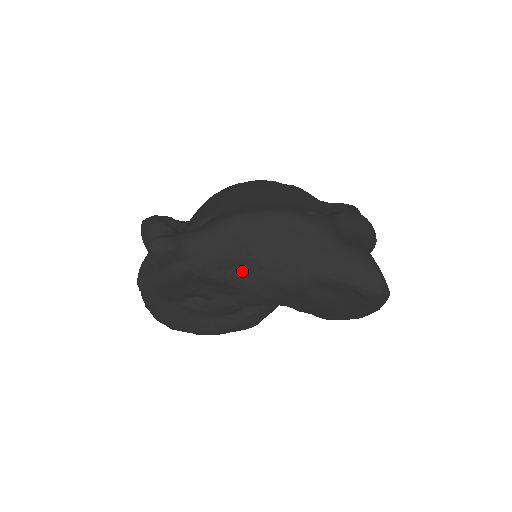
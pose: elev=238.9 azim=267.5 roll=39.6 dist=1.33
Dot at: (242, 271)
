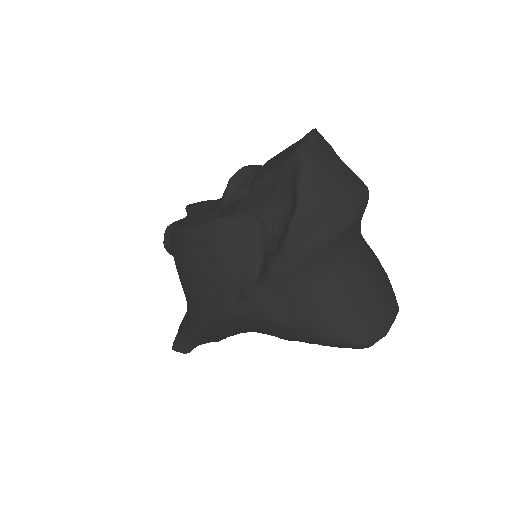
Dot at: occluded
